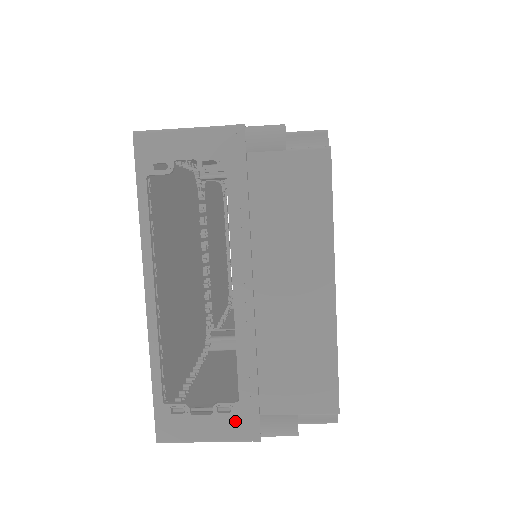
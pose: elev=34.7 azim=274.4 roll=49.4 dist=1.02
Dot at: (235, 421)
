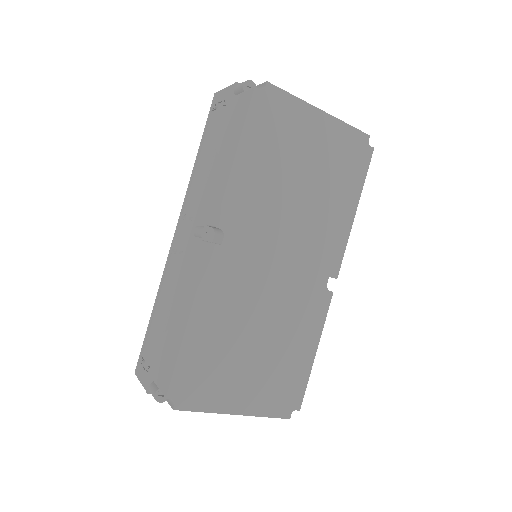
Dot at: occluded
